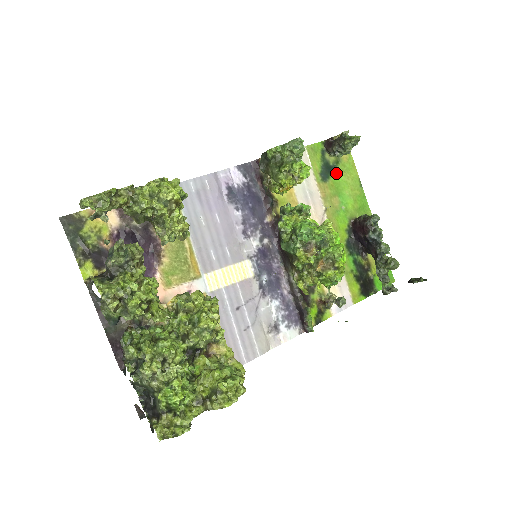
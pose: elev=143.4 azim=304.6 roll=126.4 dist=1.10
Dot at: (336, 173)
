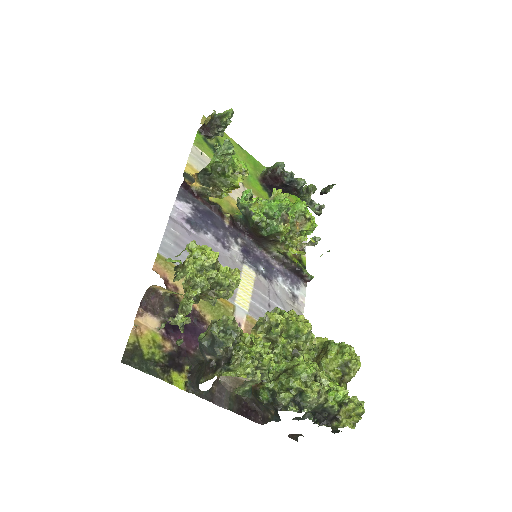
Dot at: occluded
